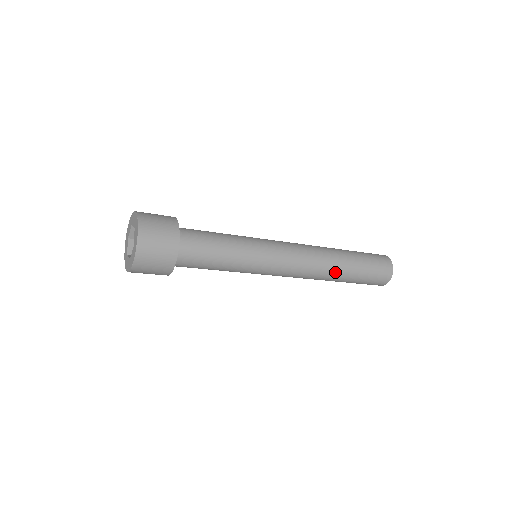
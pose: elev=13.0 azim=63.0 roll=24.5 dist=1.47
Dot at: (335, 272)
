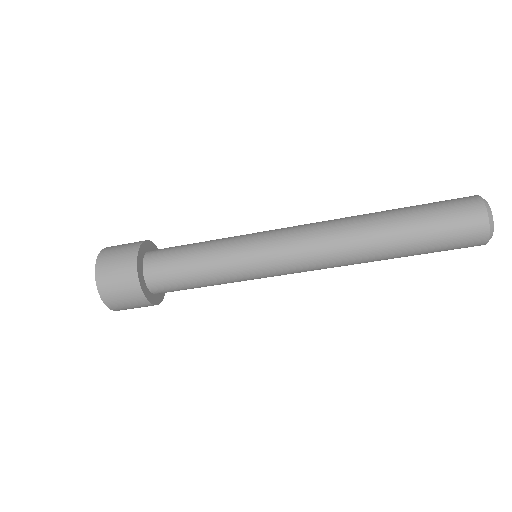
Dot at: (369, 232)
